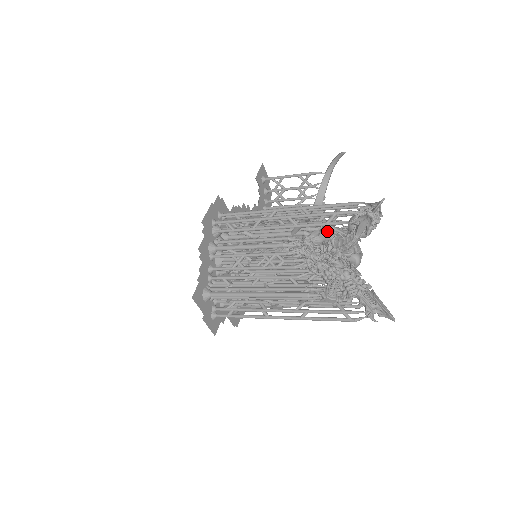
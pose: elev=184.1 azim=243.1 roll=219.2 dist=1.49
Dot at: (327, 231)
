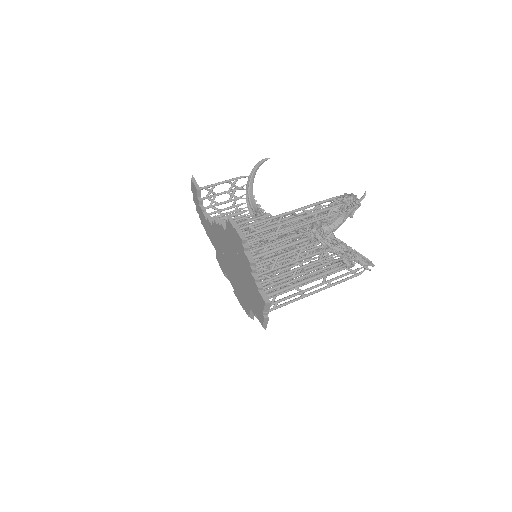
Dot at: (320, 221)
